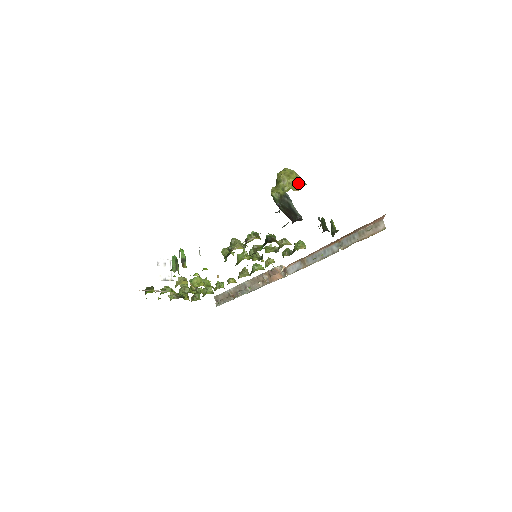
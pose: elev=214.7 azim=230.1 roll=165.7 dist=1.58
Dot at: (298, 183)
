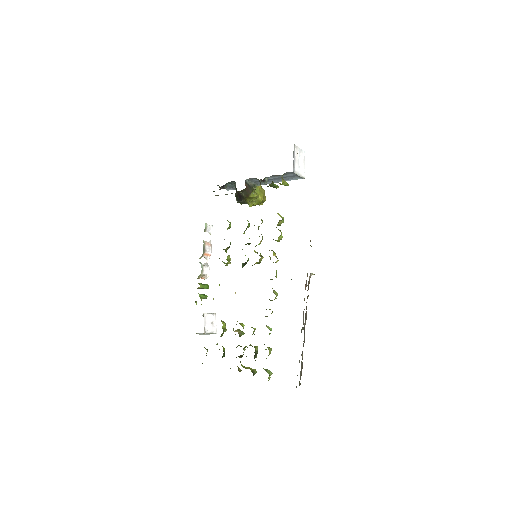
Dot at: occluded
